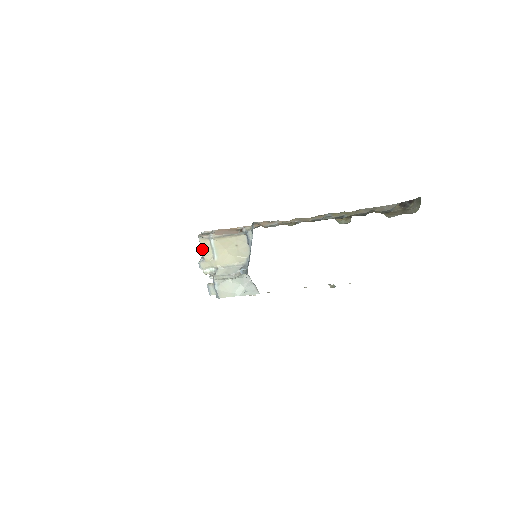
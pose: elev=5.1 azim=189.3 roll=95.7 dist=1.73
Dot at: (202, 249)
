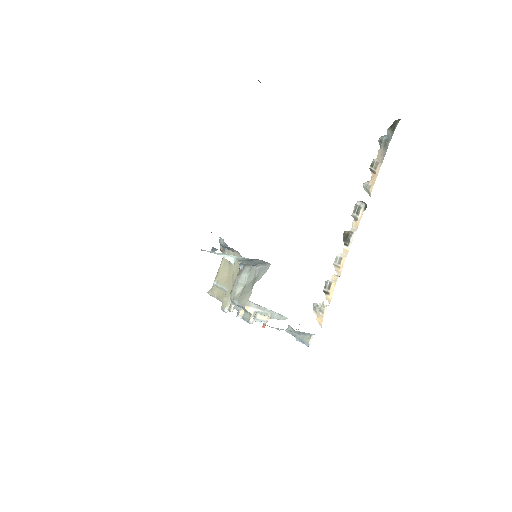
Dot at: (215, 297)
